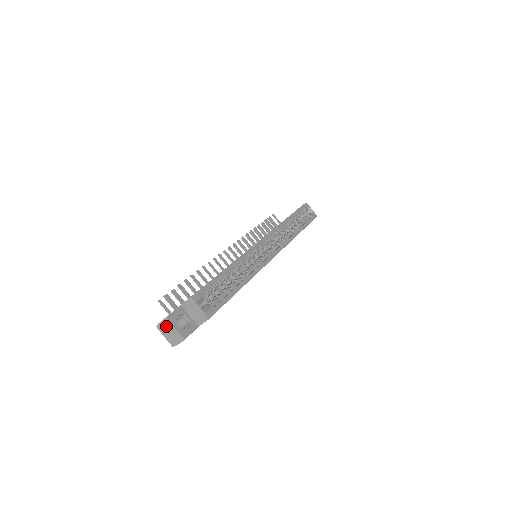
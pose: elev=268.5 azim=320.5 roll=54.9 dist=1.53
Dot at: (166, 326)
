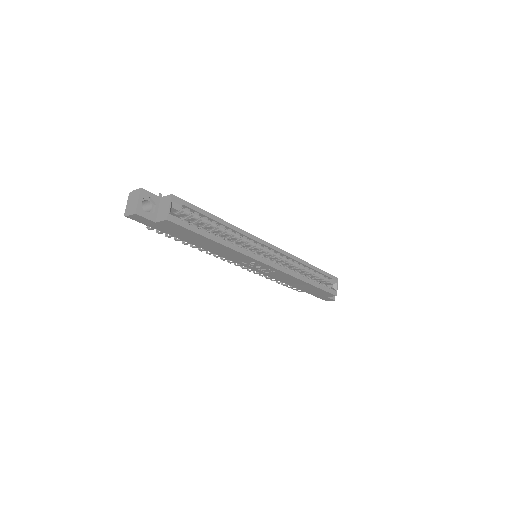
Dot at: (135, 195)
